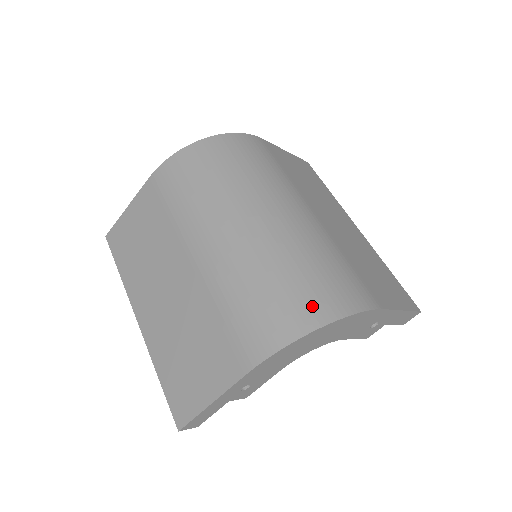
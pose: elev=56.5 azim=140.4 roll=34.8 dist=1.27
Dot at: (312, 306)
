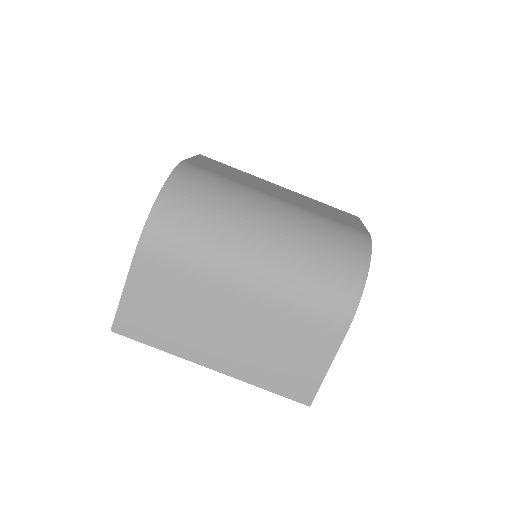
Dot at: (352, 264)
